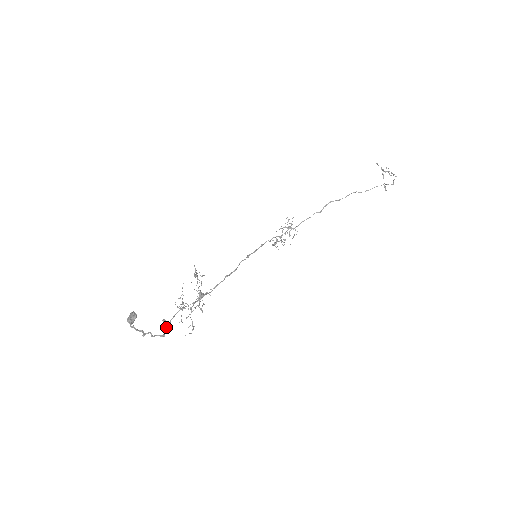
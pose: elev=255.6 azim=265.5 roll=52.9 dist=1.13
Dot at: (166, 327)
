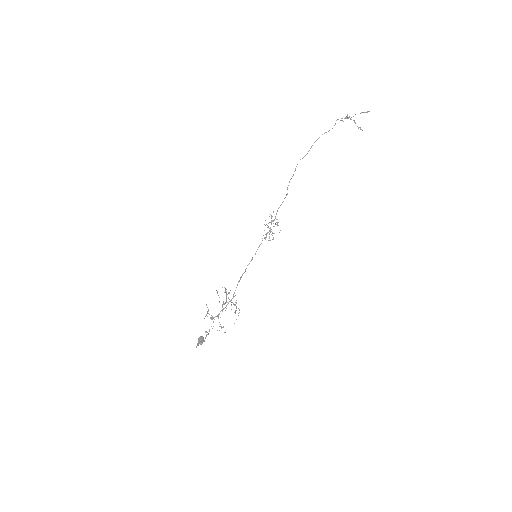
Dot at: (206, 335)
